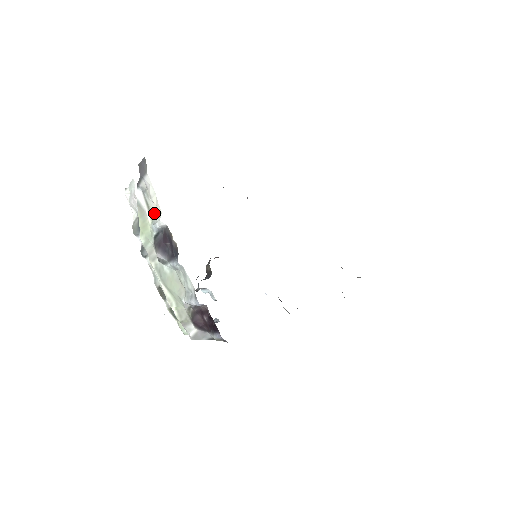
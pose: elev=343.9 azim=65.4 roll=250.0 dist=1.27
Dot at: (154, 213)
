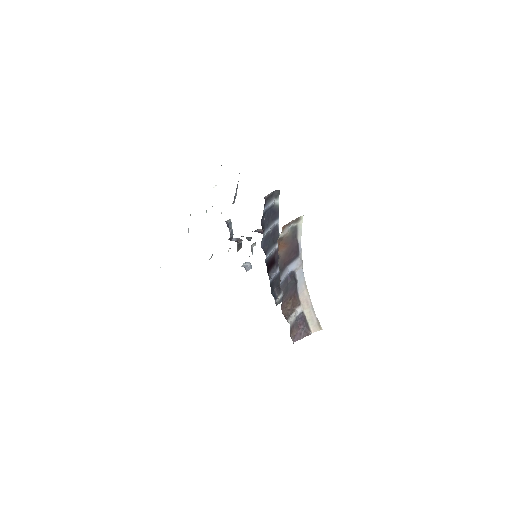
Dot at: occluded
